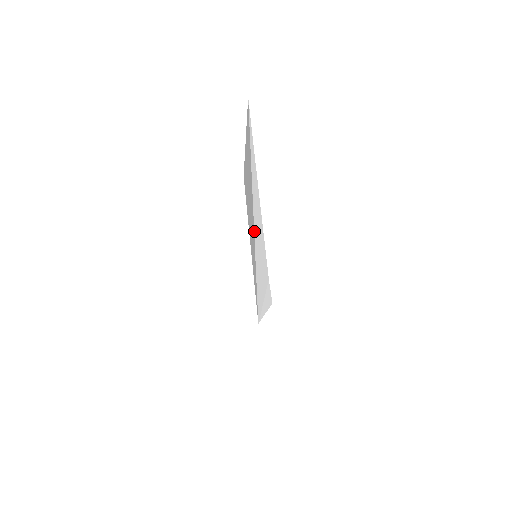
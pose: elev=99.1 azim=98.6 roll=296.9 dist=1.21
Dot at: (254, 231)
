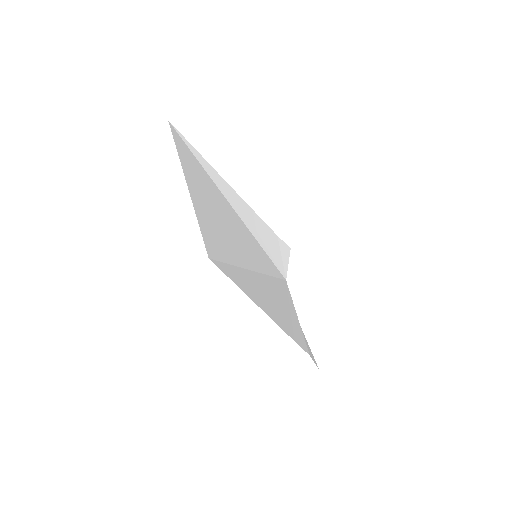
Dot at: (242, 221)
